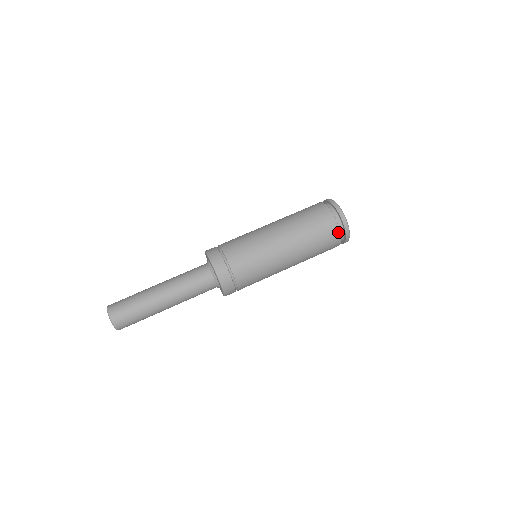
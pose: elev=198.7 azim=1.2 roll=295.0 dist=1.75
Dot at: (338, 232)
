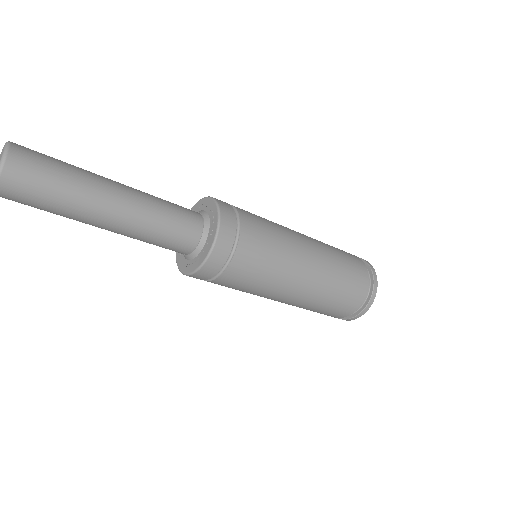
Dot at: (362, 299)
